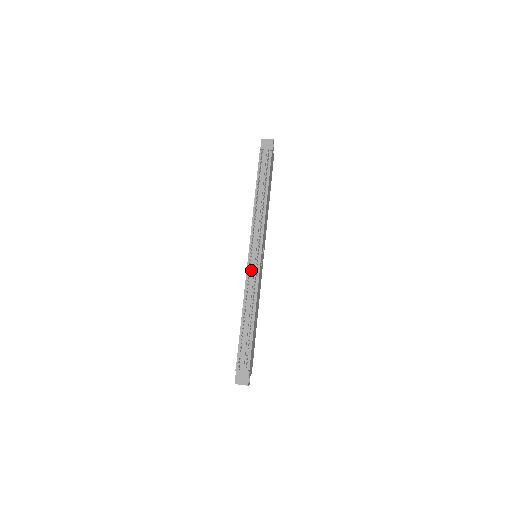
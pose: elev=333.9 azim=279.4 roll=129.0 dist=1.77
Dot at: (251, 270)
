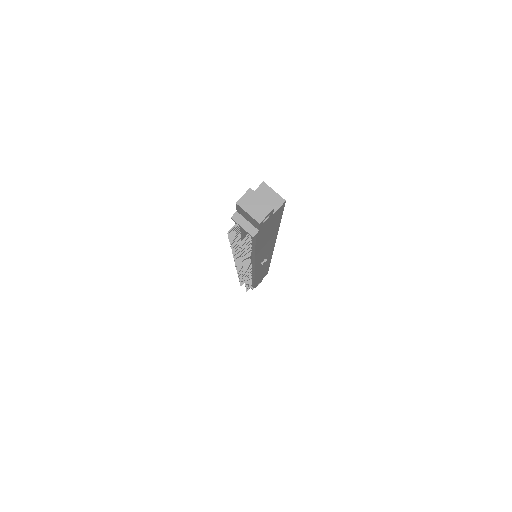
Dot at: occluded
